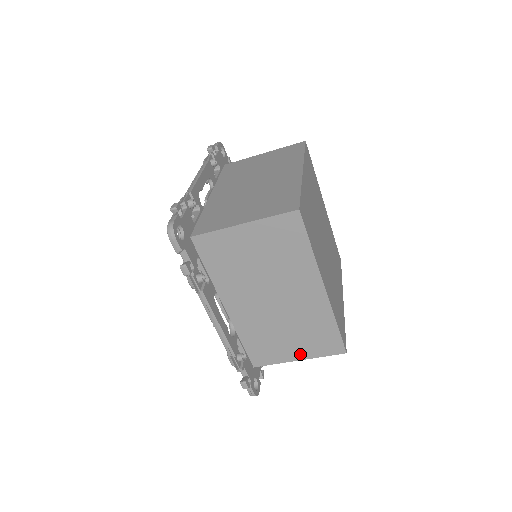
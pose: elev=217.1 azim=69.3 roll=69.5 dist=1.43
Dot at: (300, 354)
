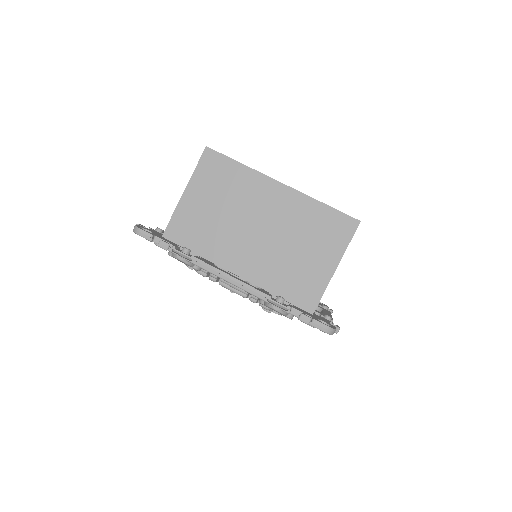
Dot at: (330, 260)
